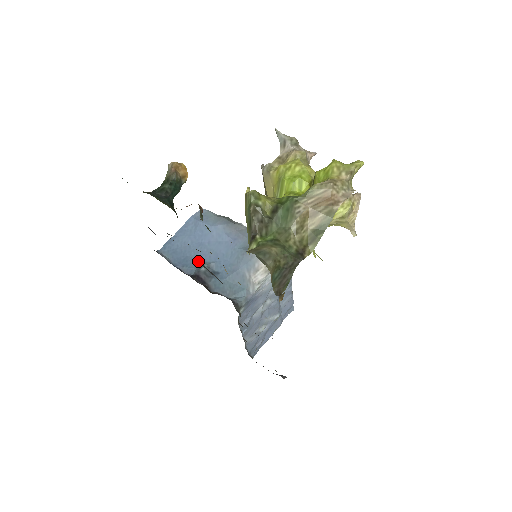
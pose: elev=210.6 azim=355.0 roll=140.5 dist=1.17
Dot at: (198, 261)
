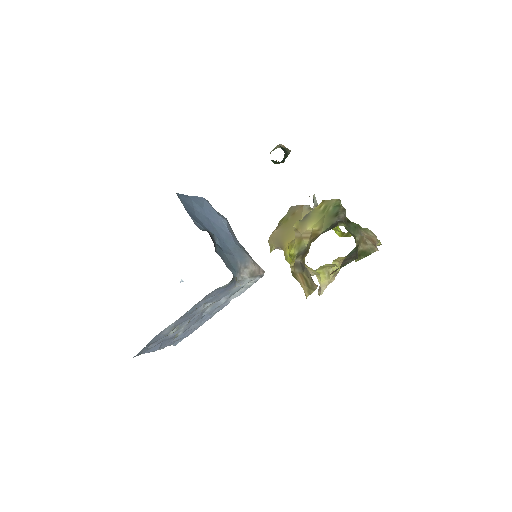
Dot at: (205, 226)
